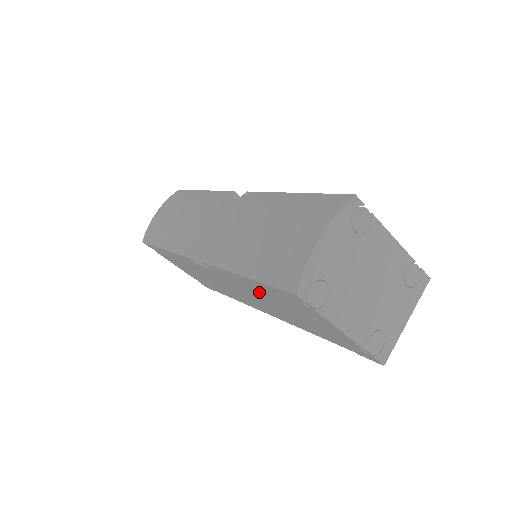
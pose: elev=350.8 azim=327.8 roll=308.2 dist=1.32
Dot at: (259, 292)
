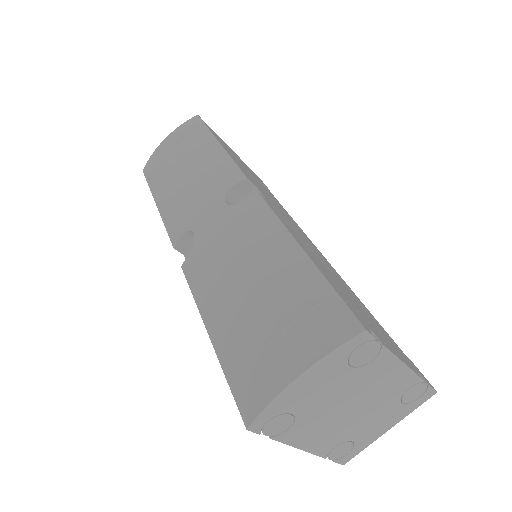
Dot at: occluded
